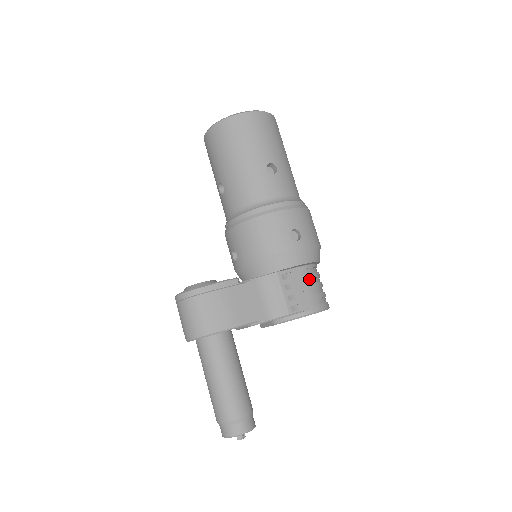
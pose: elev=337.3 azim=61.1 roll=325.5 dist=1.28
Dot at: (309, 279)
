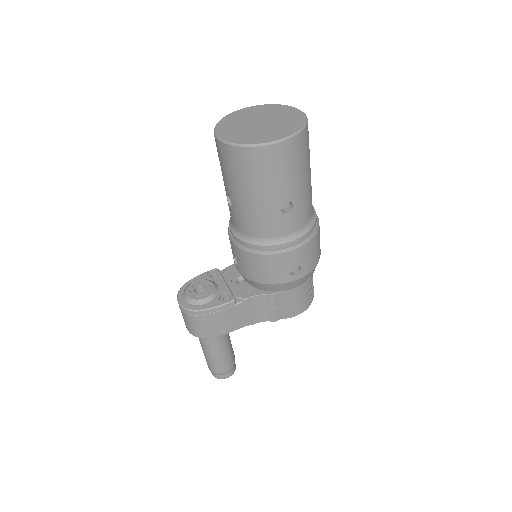
Dot at: (300, 291)
